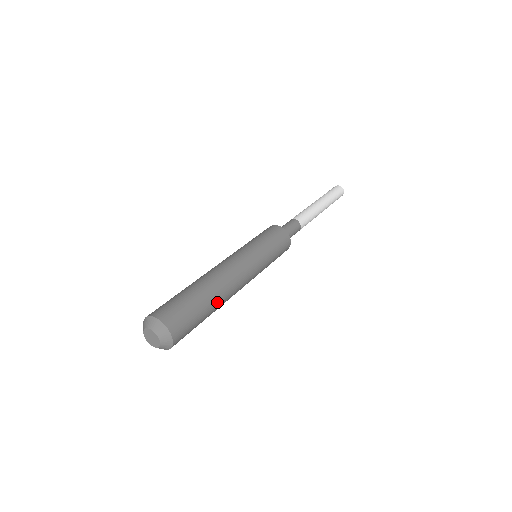
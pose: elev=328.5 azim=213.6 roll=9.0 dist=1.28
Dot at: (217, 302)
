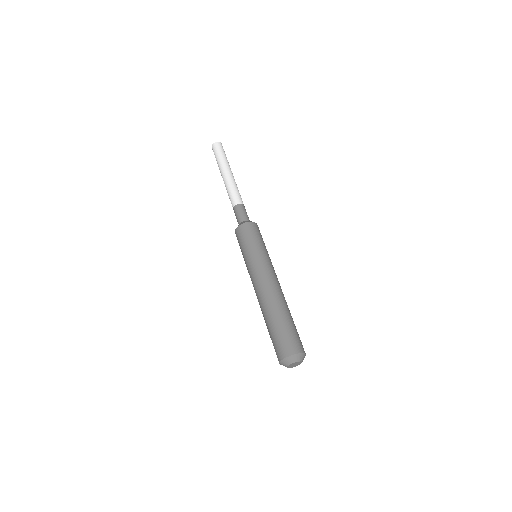
Dot at: (289, 310)
